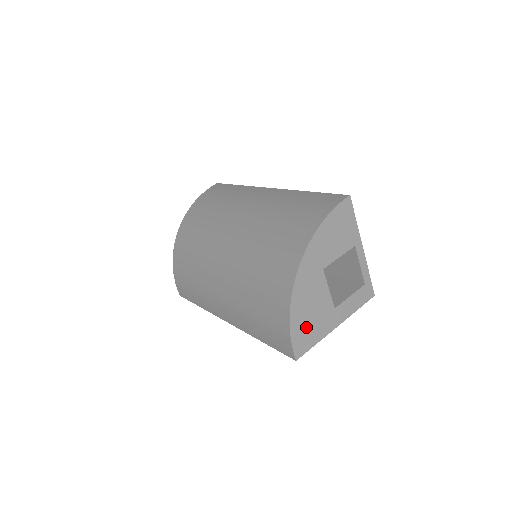
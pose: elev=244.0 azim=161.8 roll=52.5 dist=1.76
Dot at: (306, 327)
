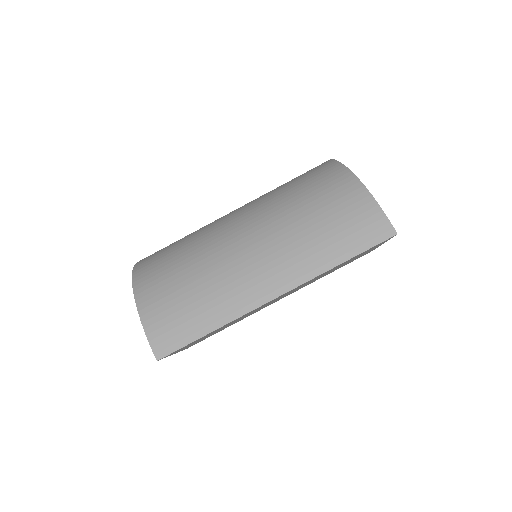
Dot at: occluded
